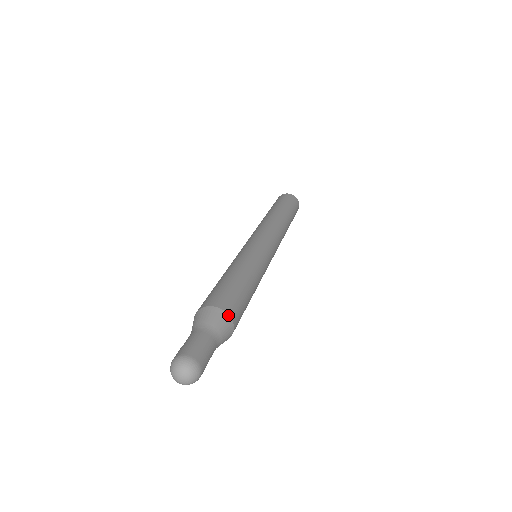
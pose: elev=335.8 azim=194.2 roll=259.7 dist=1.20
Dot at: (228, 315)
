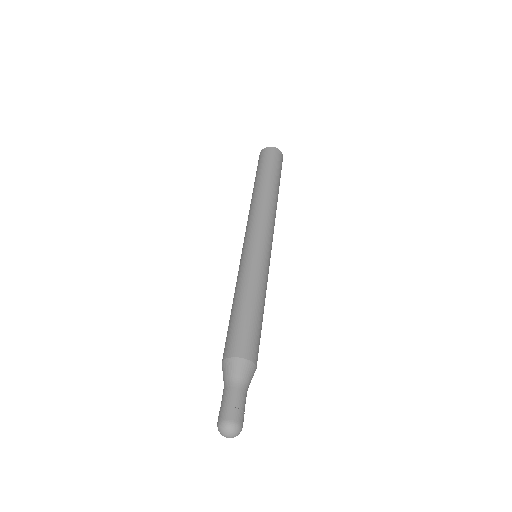
Dot at: (255, 365)
